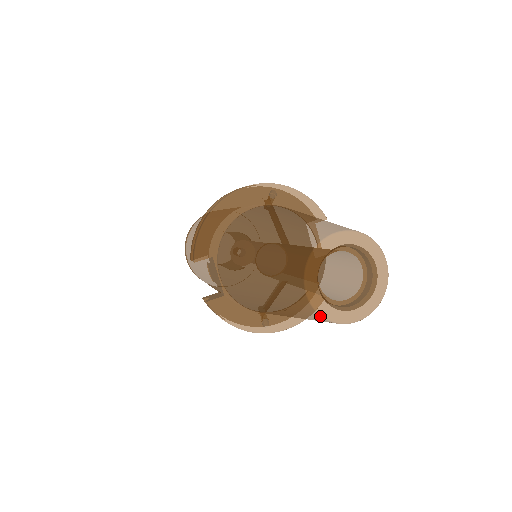
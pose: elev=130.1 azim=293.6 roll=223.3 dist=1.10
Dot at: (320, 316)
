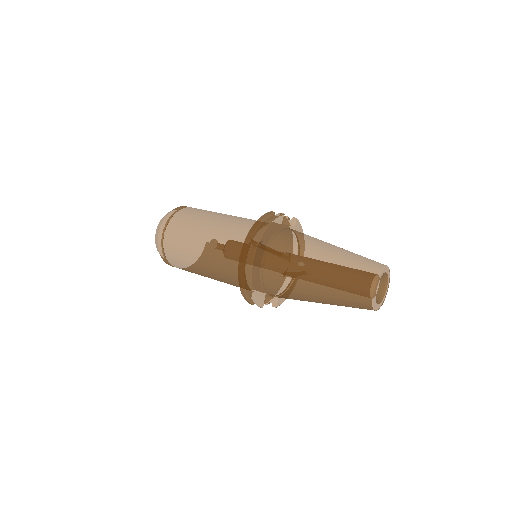
Dot at: (380, 306)
